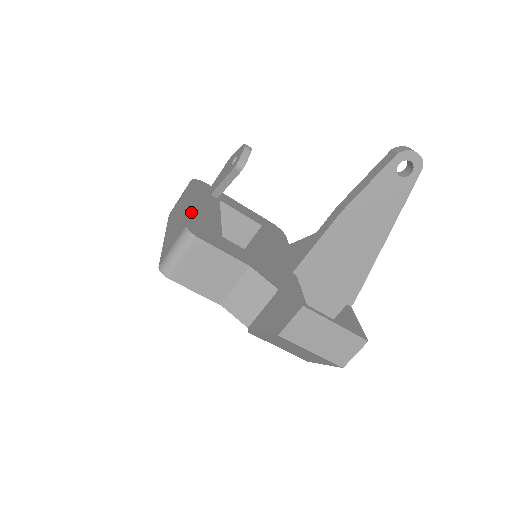
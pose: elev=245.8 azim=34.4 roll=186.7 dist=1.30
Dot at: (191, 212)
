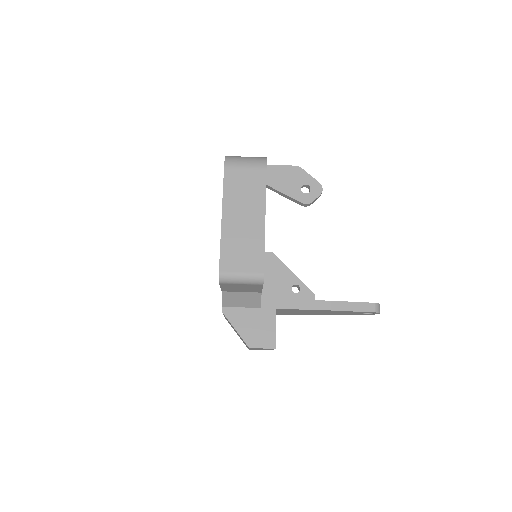
Dot at: occluded
